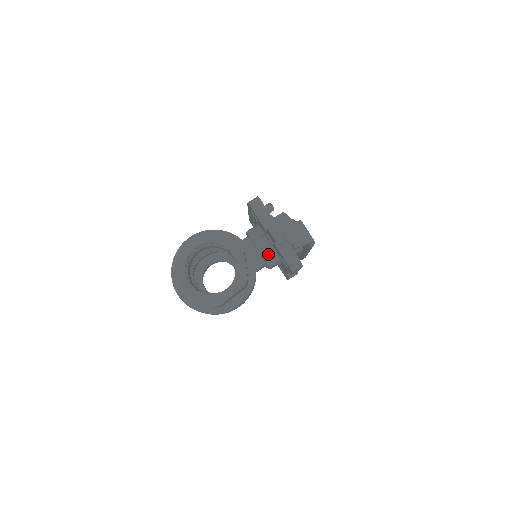
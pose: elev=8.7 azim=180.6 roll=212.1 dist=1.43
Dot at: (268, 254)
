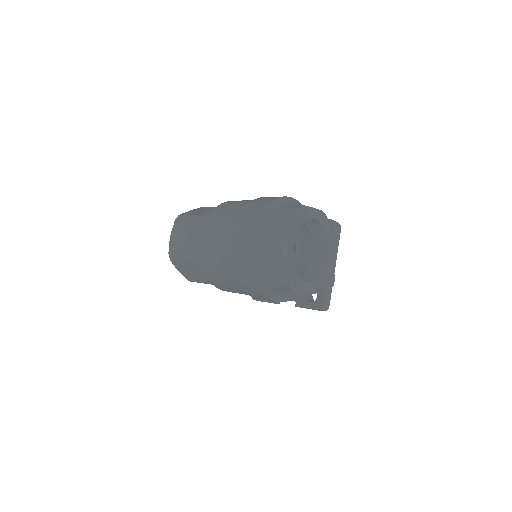
Dot at: occluded
